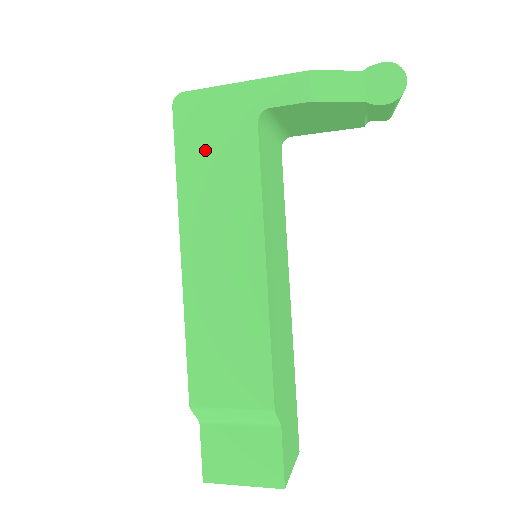
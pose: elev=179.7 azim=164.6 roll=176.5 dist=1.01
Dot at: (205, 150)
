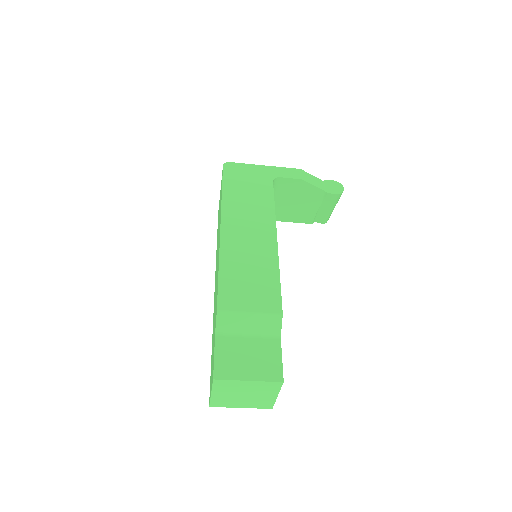
Dot at: (241, 185)
